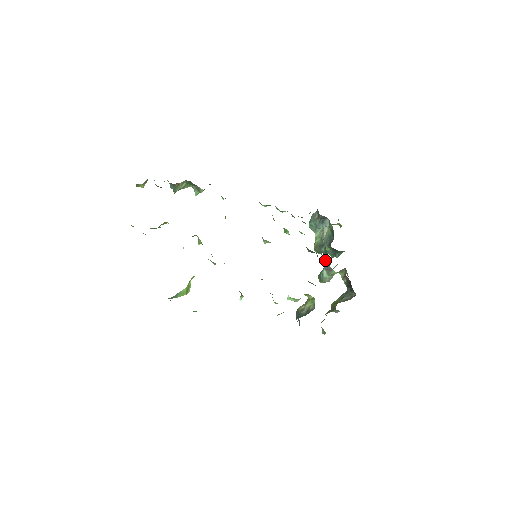
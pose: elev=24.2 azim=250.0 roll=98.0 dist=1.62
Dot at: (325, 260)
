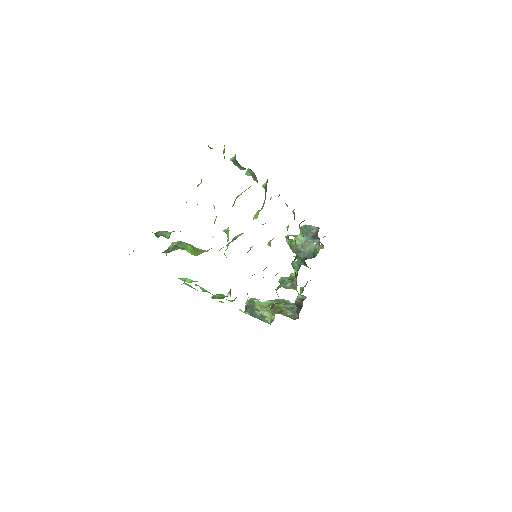
Dot at: (294, 268)
